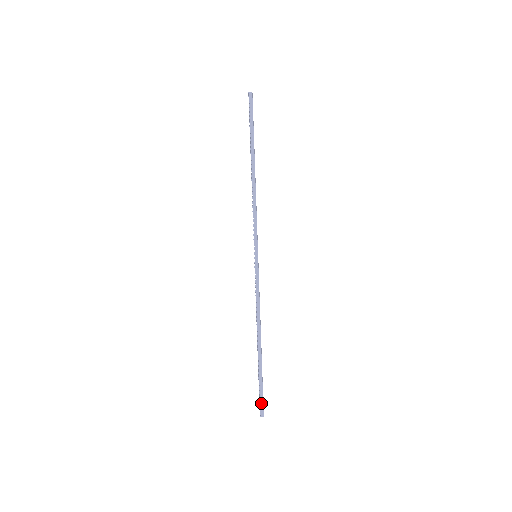
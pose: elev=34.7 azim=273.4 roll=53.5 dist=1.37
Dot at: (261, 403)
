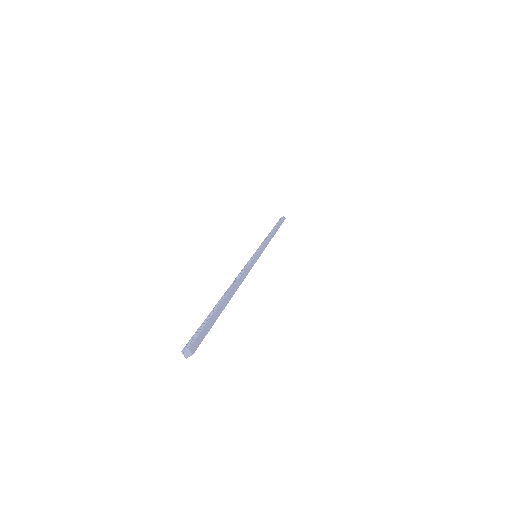
Dot at: (200, 337)
